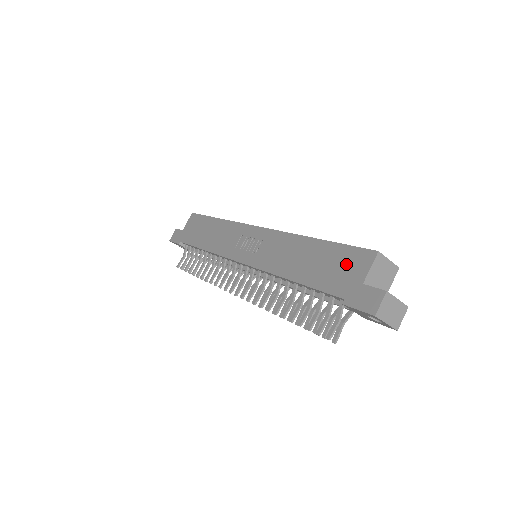
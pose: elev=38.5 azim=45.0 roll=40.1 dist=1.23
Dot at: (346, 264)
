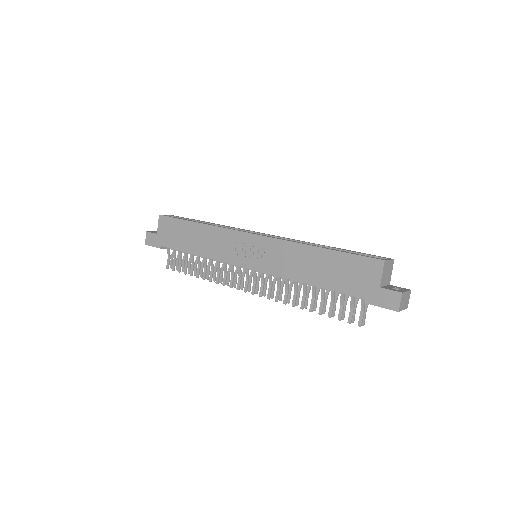
Dot at: (359, 271)
